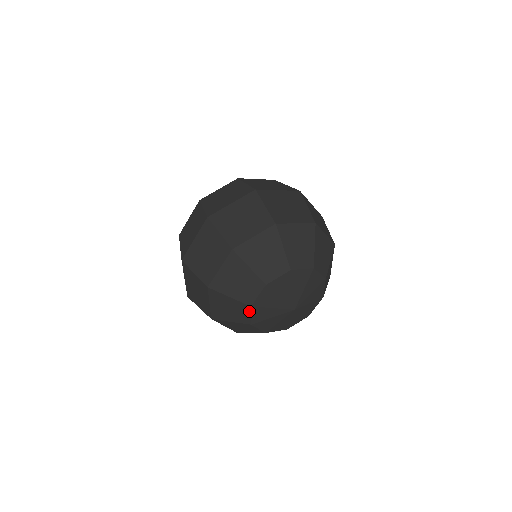
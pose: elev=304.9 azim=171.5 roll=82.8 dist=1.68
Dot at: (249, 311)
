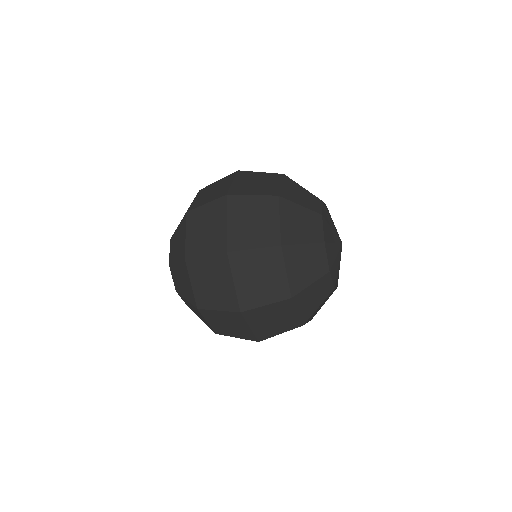
Dot at: (324, 251)
